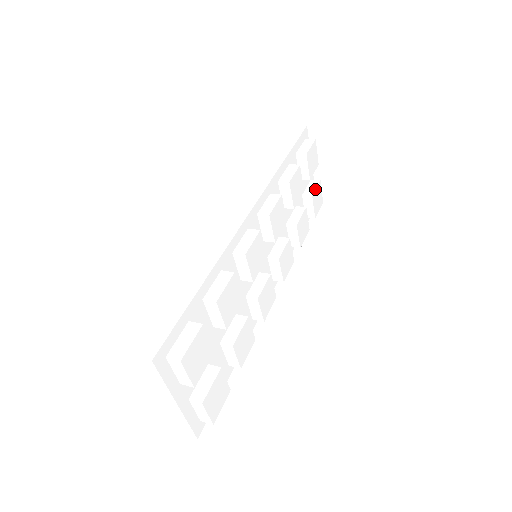
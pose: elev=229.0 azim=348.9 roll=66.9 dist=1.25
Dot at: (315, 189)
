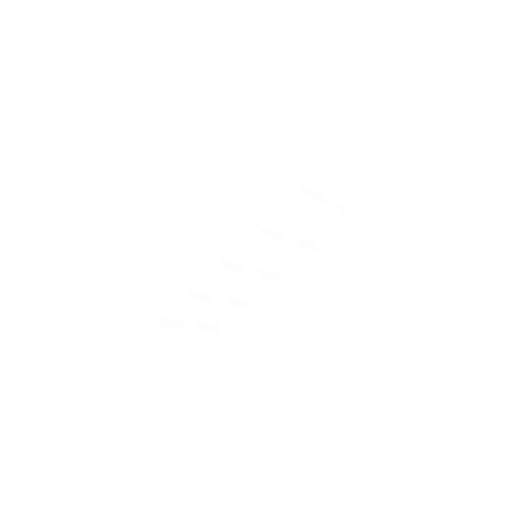
Dot at: (370, 185)
